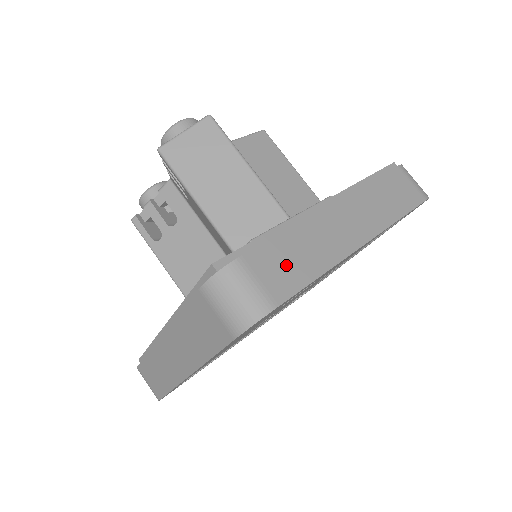
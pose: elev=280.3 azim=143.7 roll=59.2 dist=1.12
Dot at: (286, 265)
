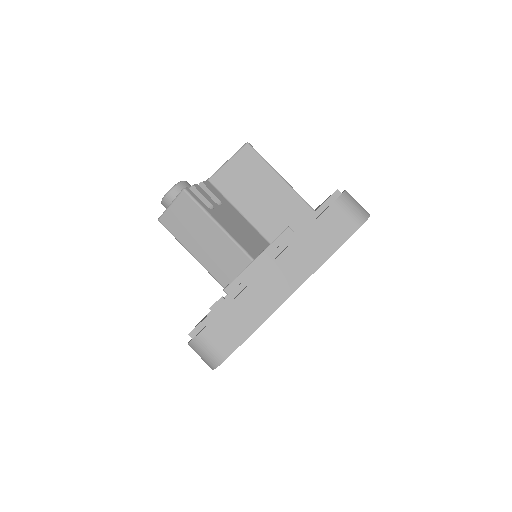
Dot at: (232, 328)
